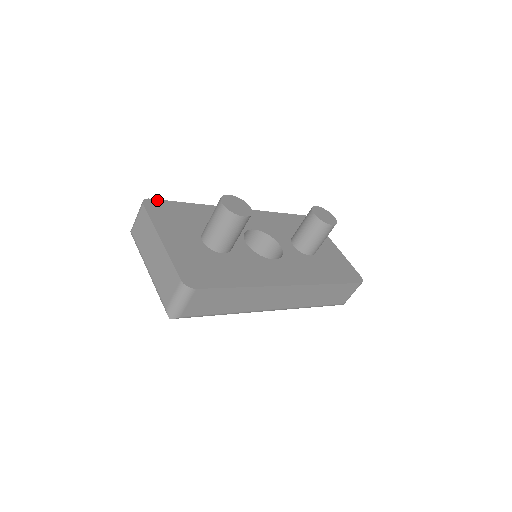
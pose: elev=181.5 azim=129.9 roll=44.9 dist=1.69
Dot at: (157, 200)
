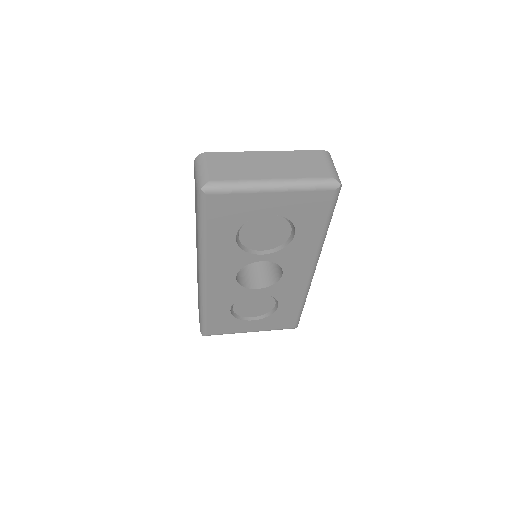
Dot at: occluded
